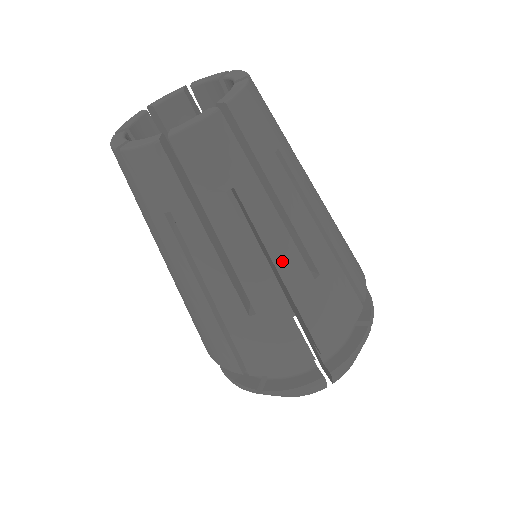
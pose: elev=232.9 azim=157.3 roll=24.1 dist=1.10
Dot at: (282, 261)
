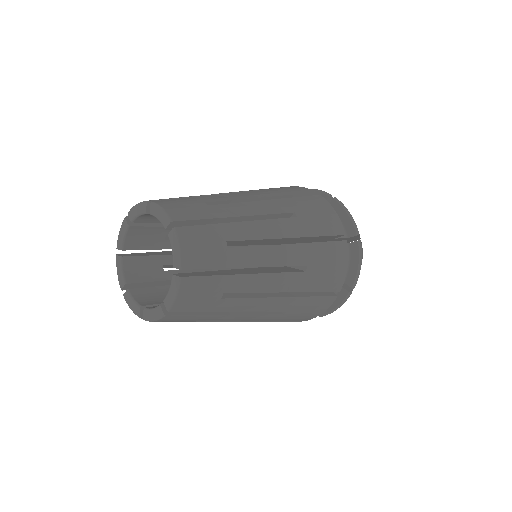
Dot at: (280, 287)
